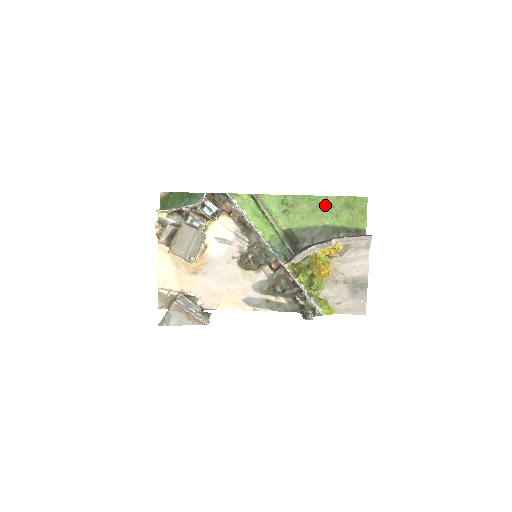
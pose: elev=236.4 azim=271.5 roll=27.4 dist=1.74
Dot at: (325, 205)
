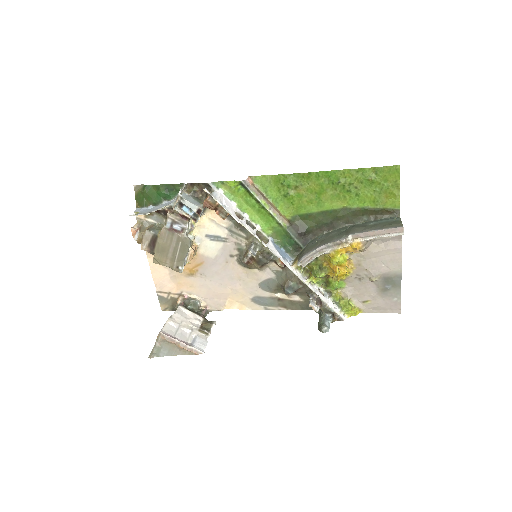
Dot at: (340, 182)
